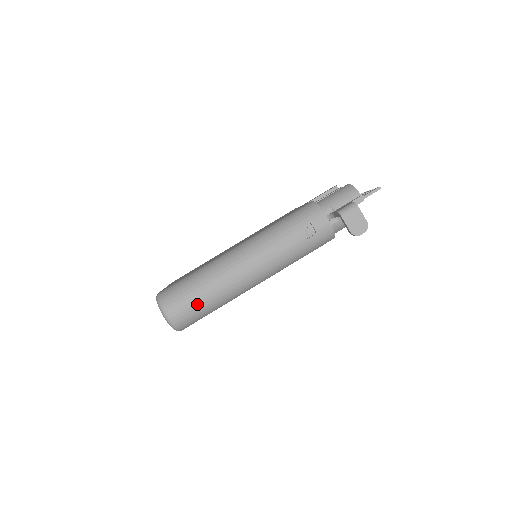
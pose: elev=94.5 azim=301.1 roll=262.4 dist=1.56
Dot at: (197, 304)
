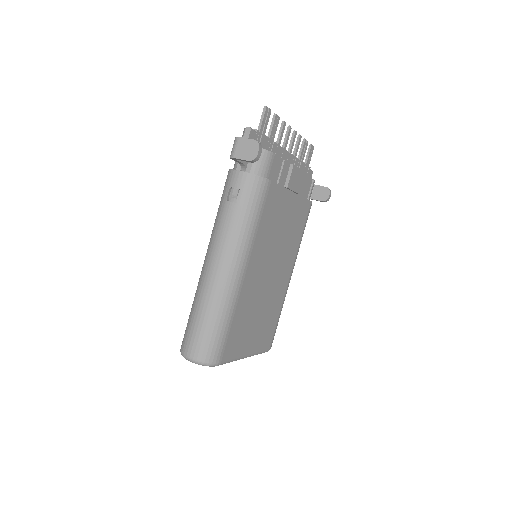
Dot at: (202, 330)
